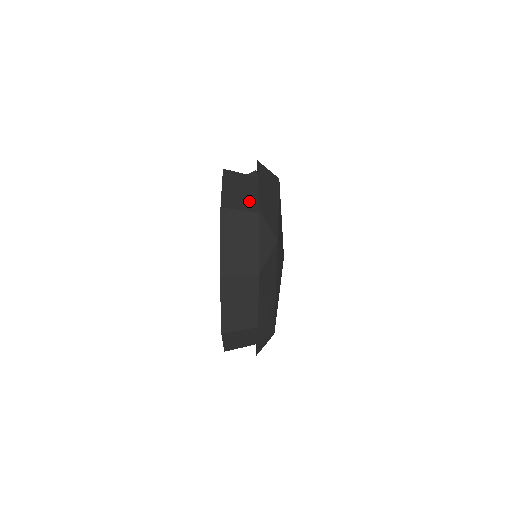
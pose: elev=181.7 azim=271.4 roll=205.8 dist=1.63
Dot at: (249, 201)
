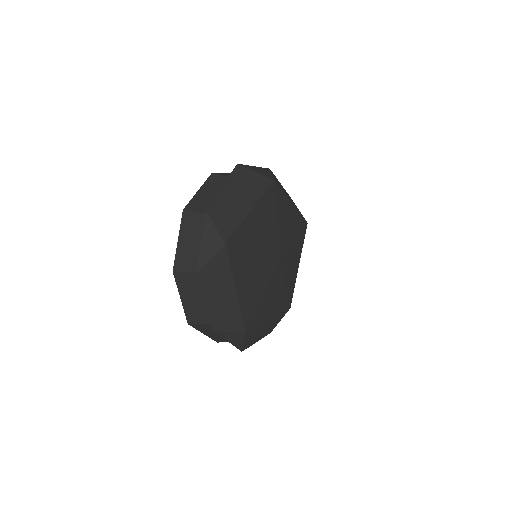
Dot at: occluded
